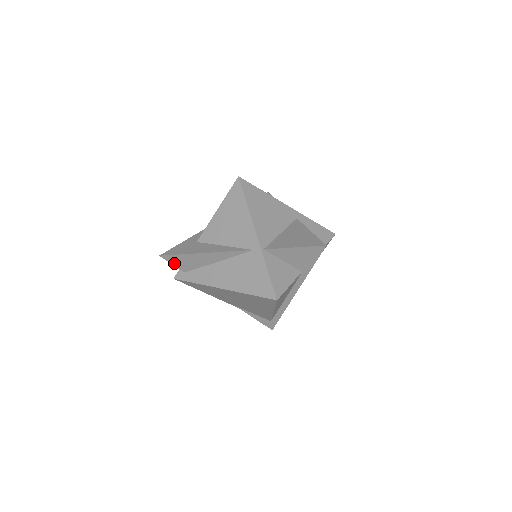
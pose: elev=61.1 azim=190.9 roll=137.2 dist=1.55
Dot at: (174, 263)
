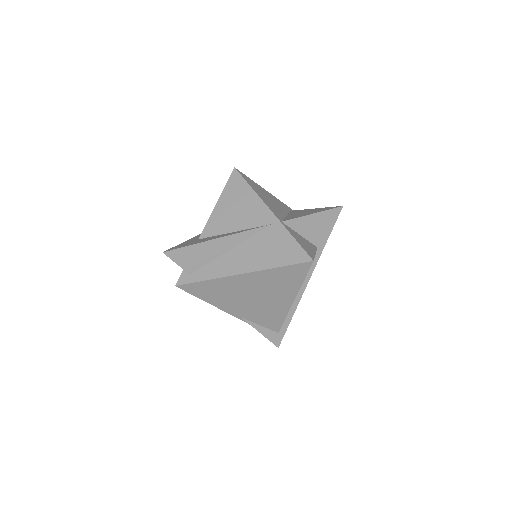
Dot at: (179, 261)
